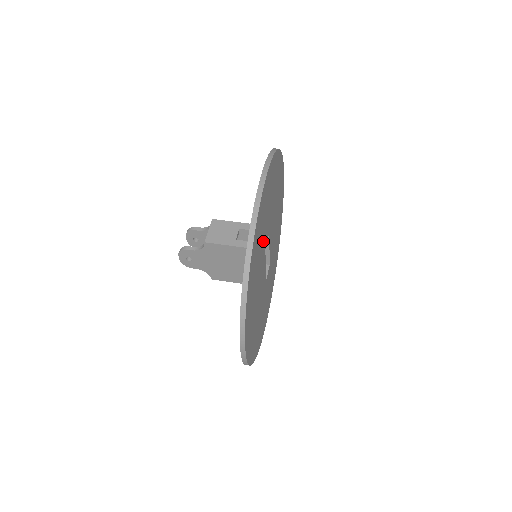
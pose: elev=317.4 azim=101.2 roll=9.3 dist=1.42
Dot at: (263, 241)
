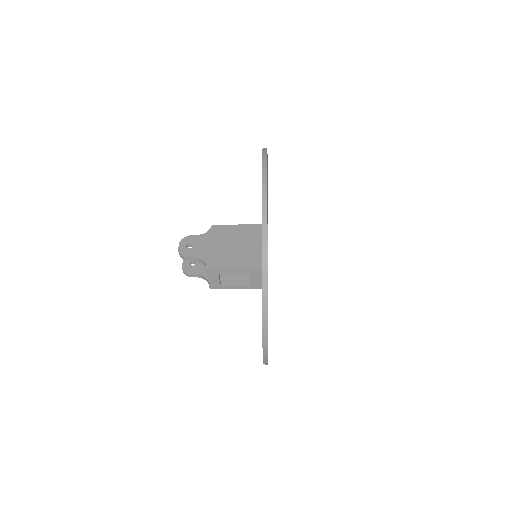
Dot at: occluded
